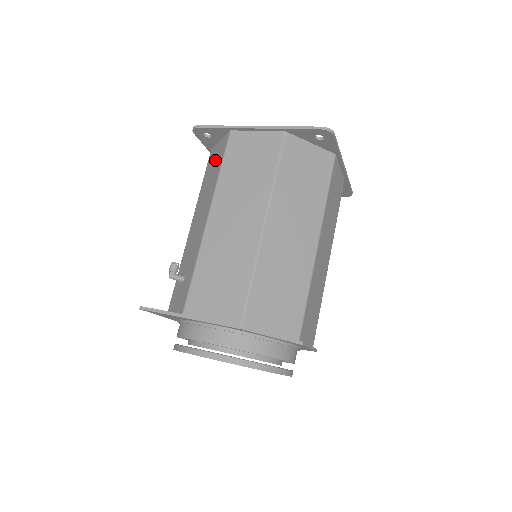
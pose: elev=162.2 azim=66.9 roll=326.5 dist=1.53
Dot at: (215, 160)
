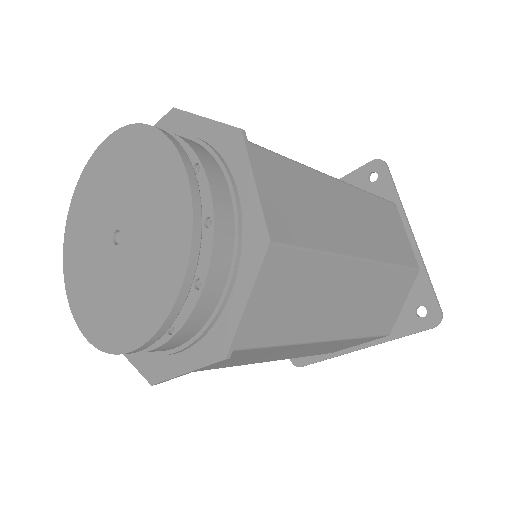
Dot at: occluded
